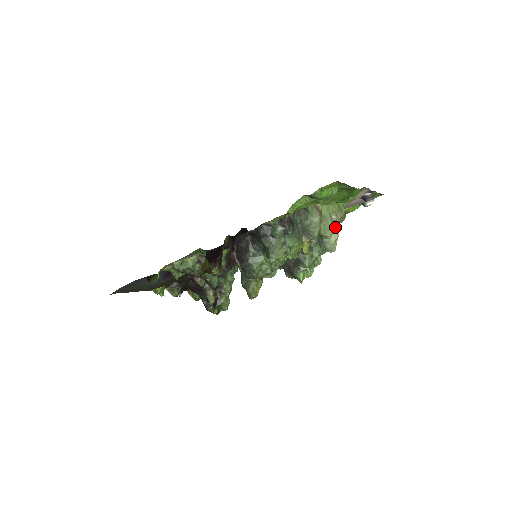
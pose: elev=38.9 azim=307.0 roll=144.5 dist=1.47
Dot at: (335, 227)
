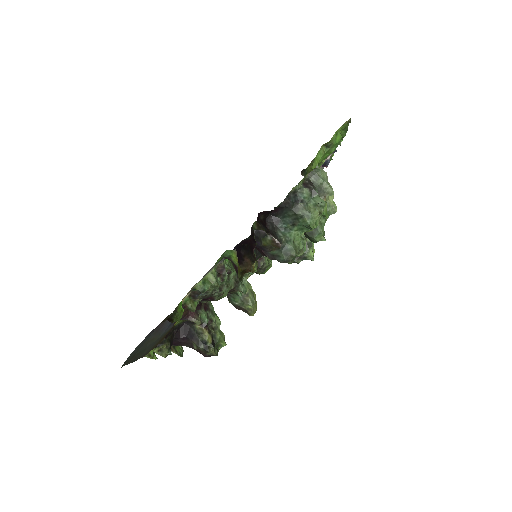
Dot at: occluded
